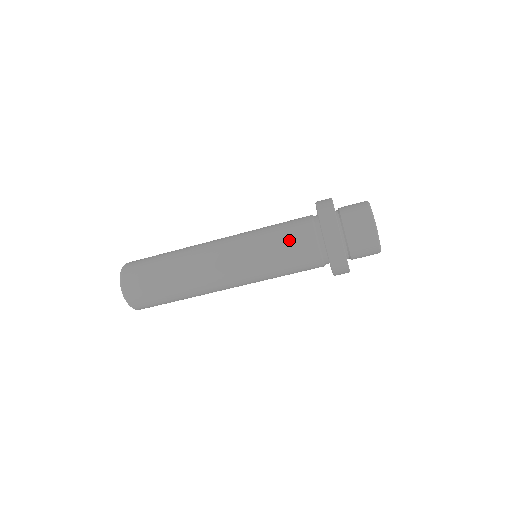
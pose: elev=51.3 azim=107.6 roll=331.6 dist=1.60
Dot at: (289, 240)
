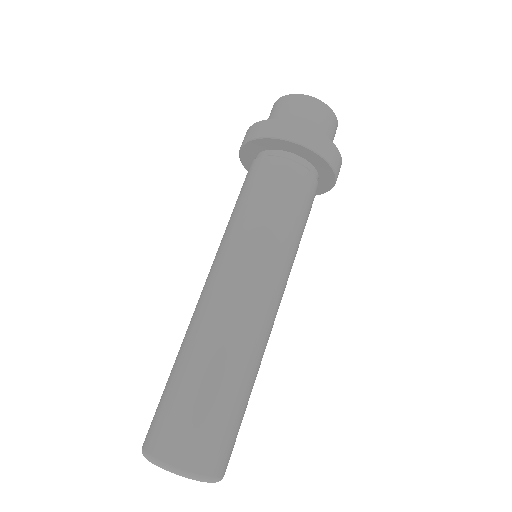
Dot at: (255, 187)
